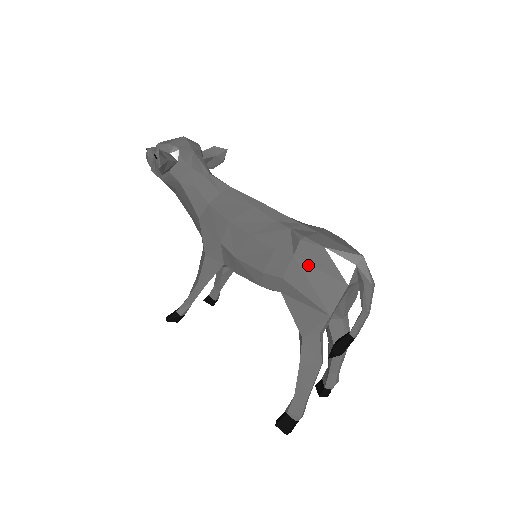
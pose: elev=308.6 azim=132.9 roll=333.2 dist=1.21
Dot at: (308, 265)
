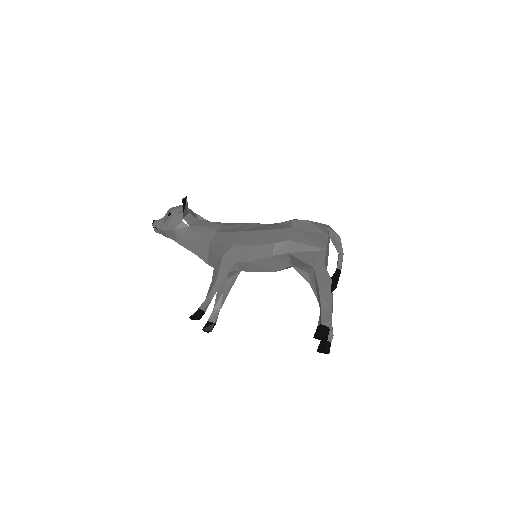
Dot at: (302, 230)
